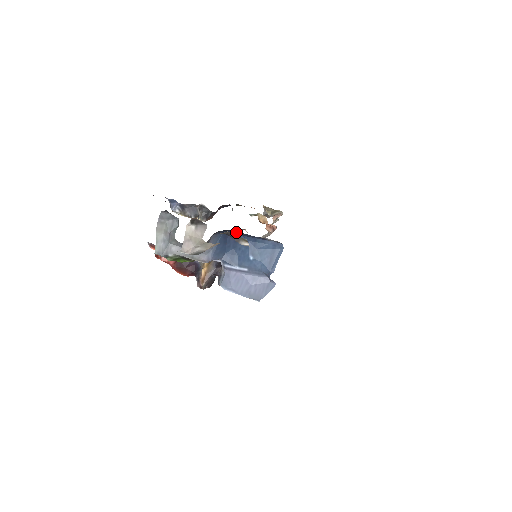
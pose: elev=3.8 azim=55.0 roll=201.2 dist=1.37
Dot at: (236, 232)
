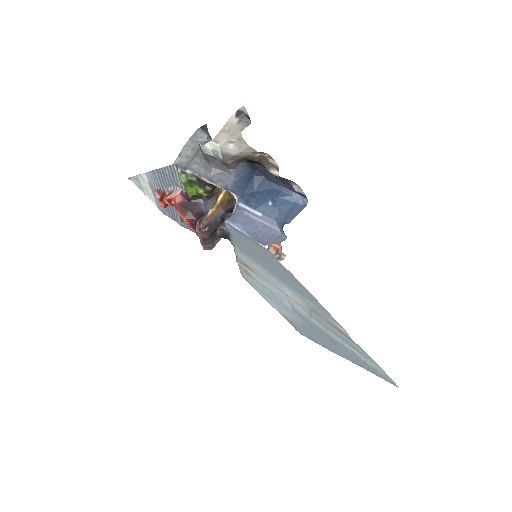
Dot at: (263, 175)
